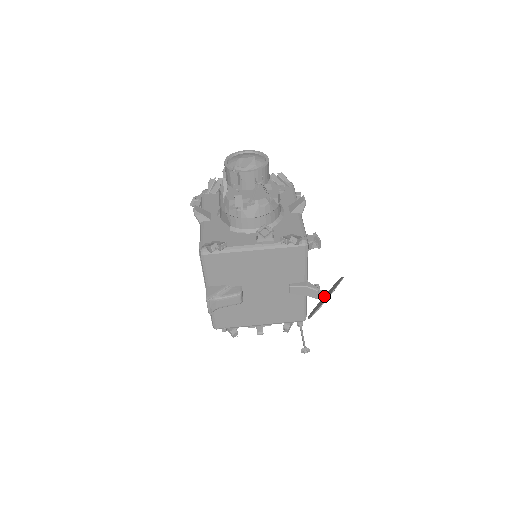
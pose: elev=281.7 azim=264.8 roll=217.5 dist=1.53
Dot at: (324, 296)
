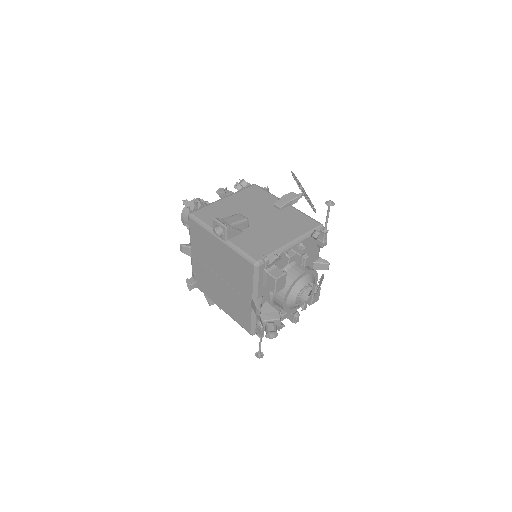
Dot at: occluded
